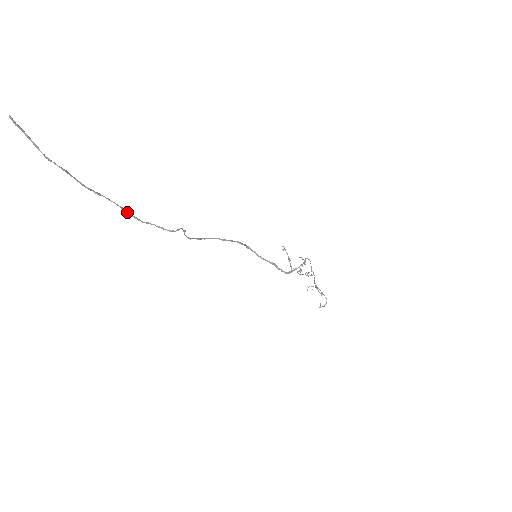
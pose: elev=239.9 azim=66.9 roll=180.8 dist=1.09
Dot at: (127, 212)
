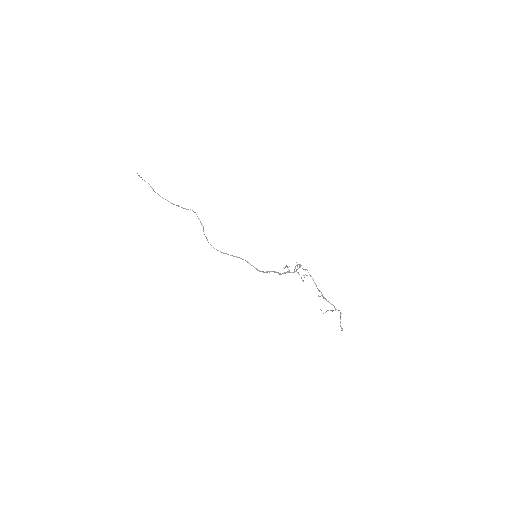
Dot at: (171, 203)
